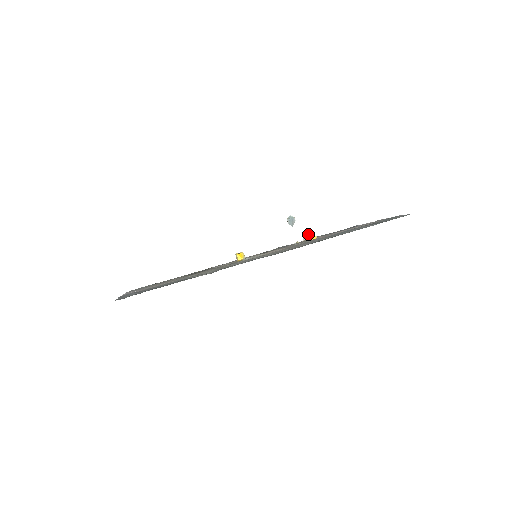
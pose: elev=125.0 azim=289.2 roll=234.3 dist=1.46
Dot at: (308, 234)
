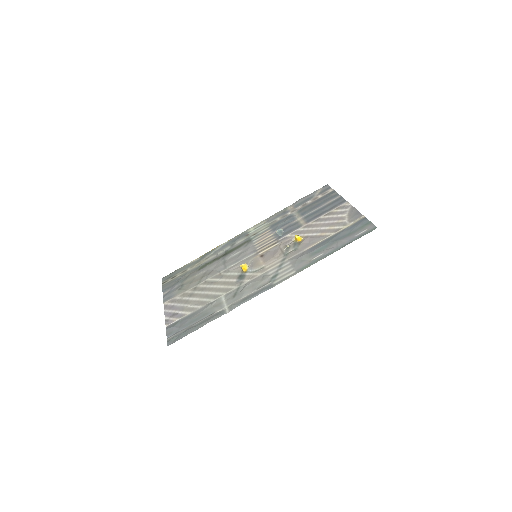
Dot at: (295, 237)
